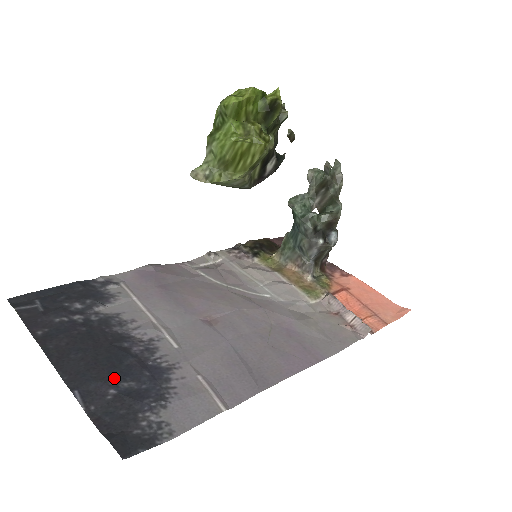
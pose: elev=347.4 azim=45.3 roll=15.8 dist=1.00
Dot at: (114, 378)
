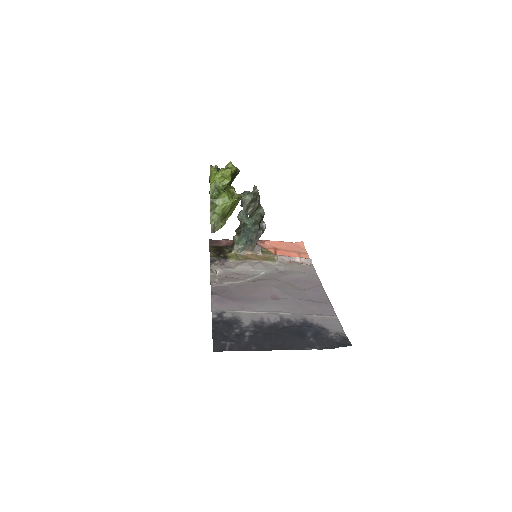
Dot at: (304, 336)
